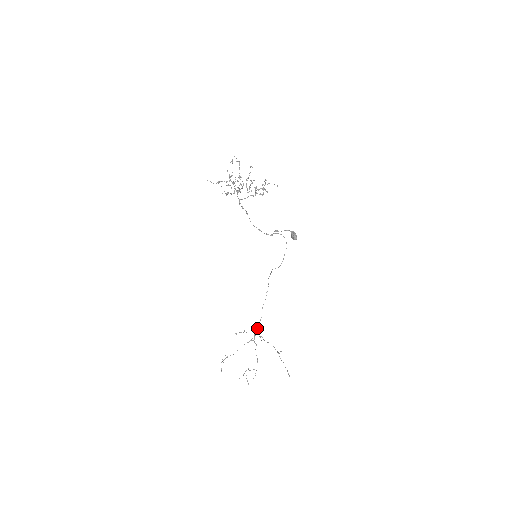
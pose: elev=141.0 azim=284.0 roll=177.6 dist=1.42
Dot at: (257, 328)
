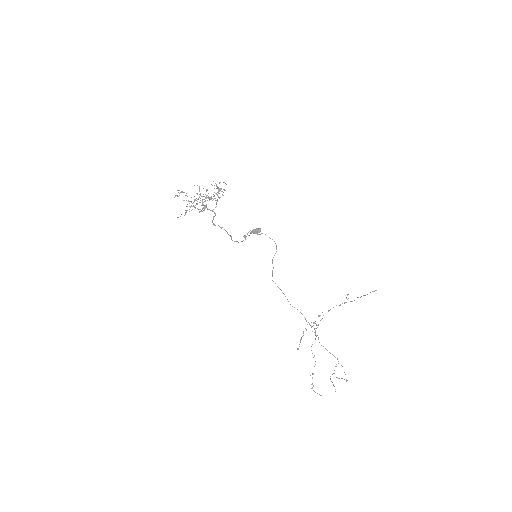
Dot at: occluded
